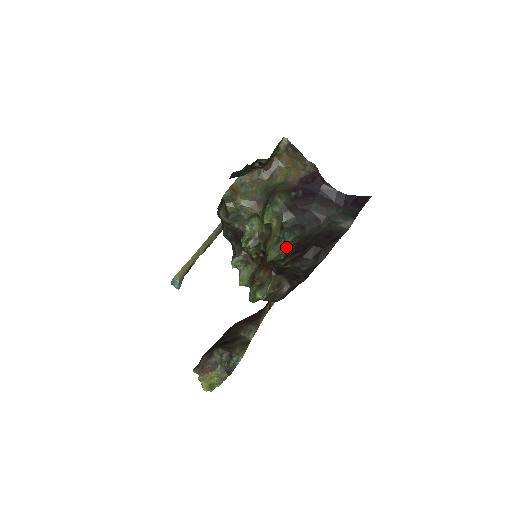
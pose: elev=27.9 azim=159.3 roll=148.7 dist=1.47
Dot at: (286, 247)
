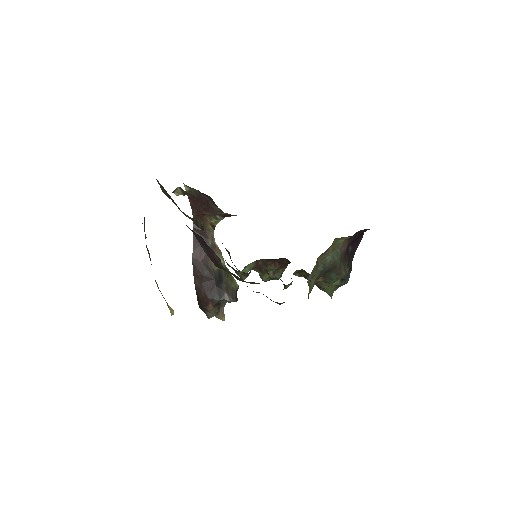
Dot at: occluded
